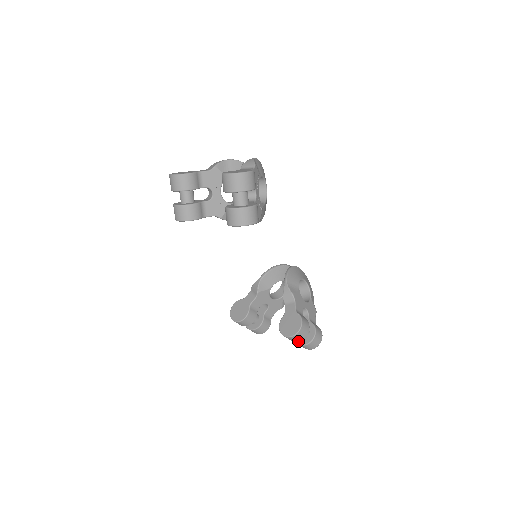
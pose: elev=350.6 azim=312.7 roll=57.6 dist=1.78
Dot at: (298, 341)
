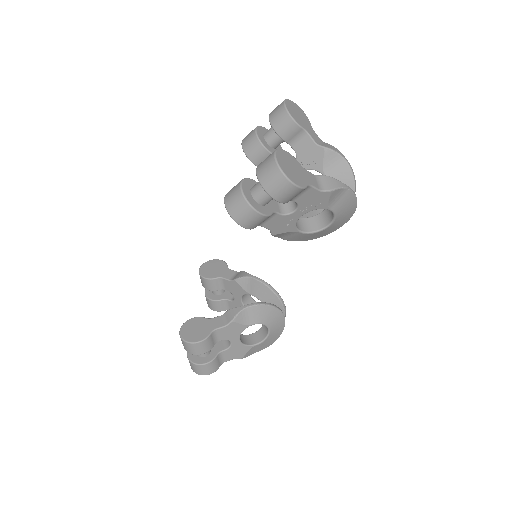
Dot at: occluded
